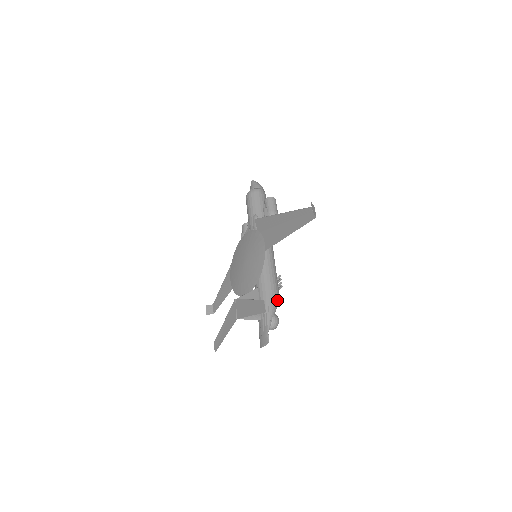
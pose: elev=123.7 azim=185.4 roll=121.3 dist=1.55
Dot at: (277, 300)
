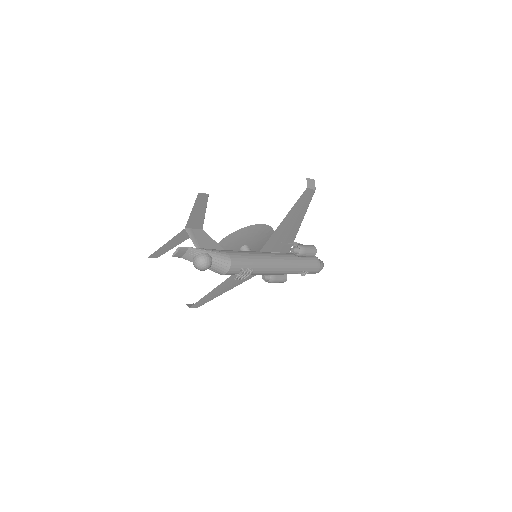
Dot at: (226, 259)
